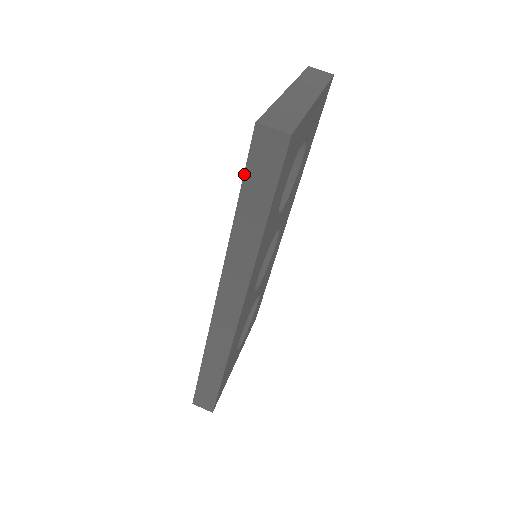
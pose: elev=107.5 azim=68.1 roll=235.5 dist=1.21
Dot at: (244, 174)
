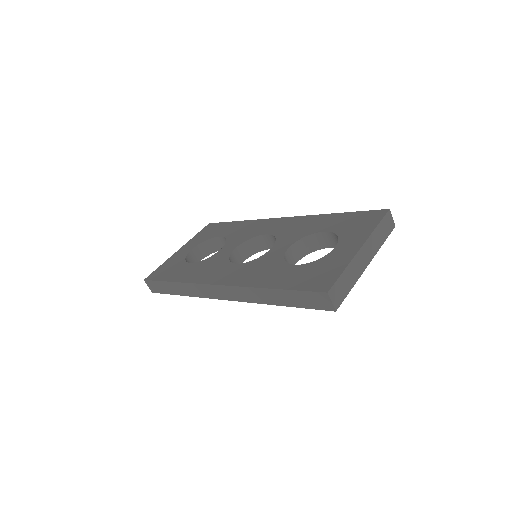
Dot at: (297, 291)
